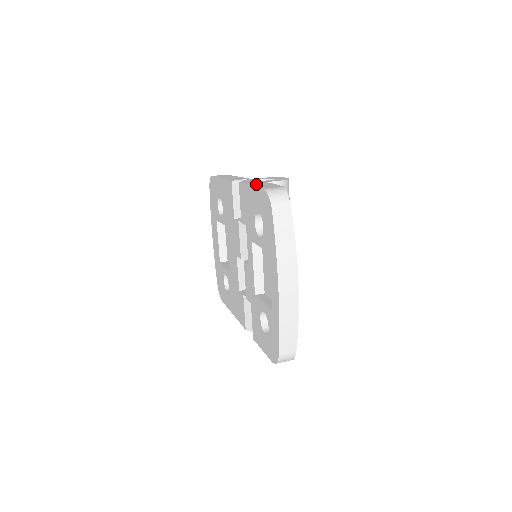
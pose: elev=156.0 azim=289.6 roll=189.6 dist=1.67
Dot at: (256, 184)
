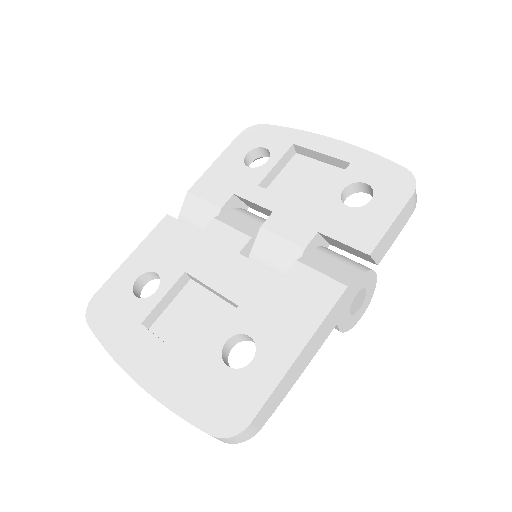
Dot at: occluded
